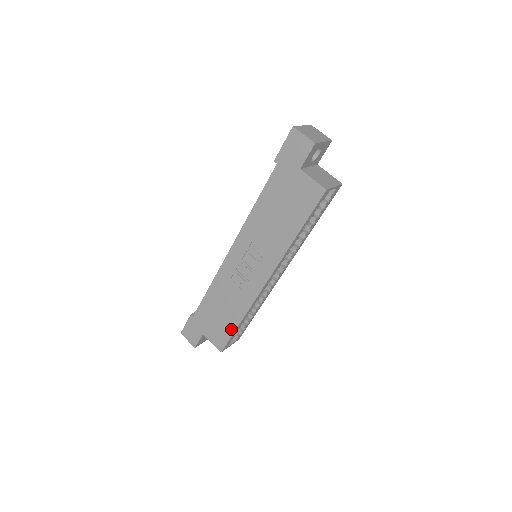
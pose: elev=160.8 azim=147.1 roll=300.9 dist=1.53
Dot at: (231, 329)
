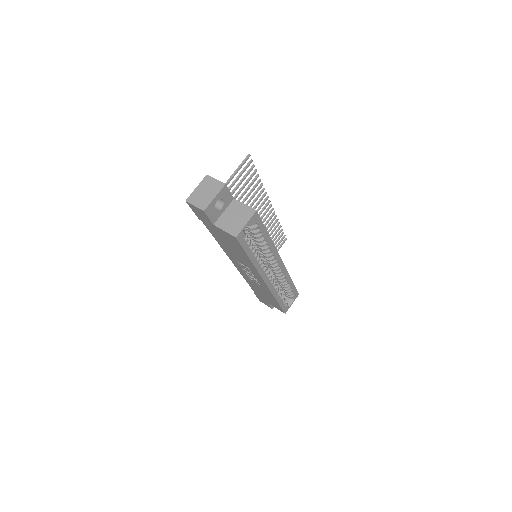
Dot at: (276, 303)
